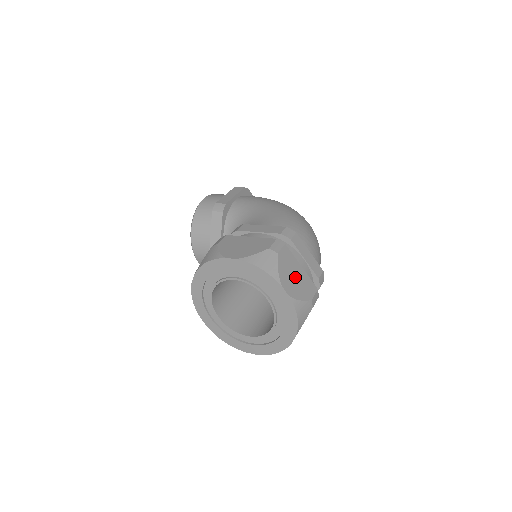
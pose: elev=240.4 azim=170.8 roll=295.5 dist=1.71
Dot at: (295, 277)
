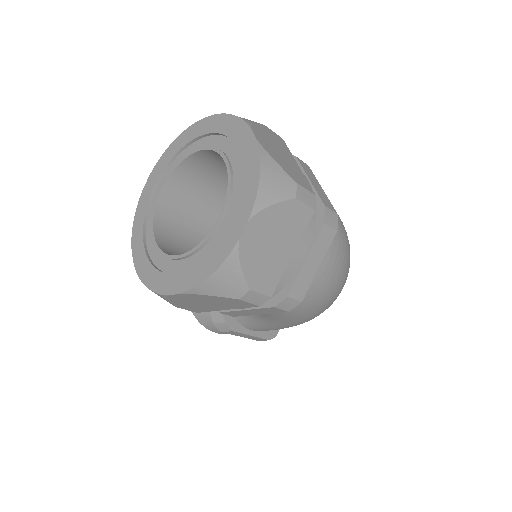
Dot at: (280, 153)
